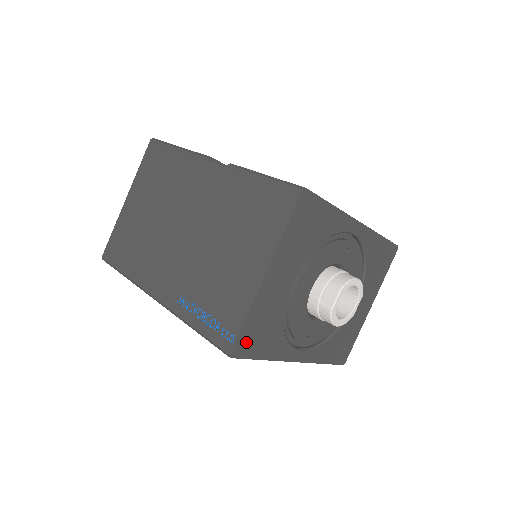
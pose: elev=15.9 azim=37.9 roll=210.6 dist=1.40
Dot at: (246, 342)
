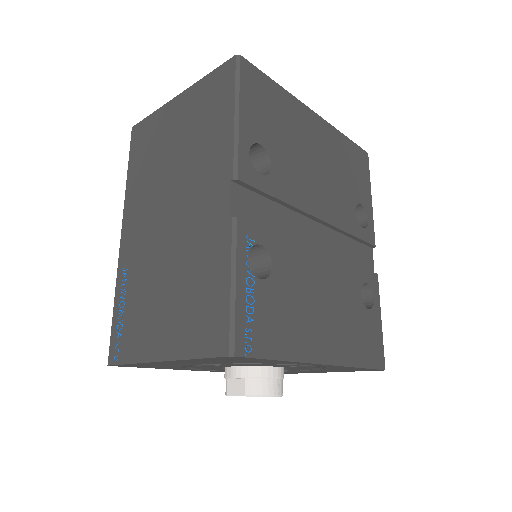
Dot at: (130, 365)
